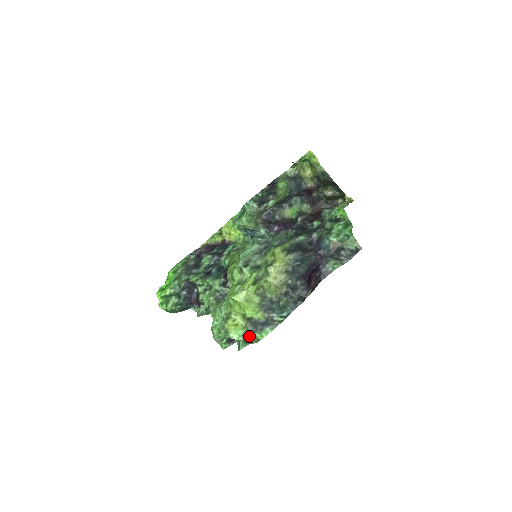
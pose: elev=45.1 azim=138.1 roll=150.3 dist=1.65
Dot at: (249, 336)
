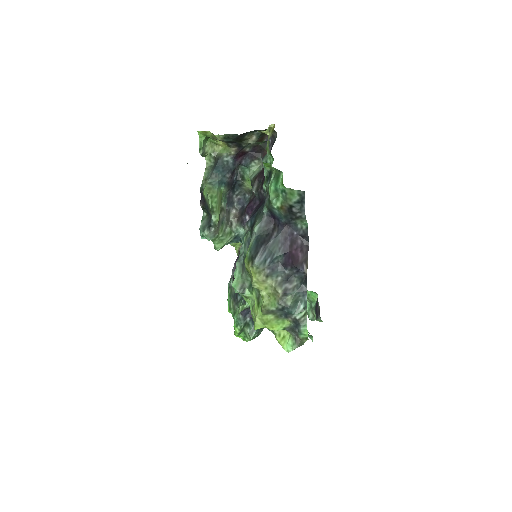
Dot at: (298, 341)
